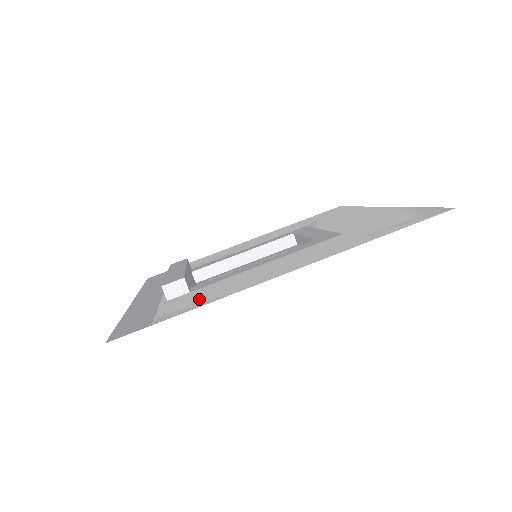
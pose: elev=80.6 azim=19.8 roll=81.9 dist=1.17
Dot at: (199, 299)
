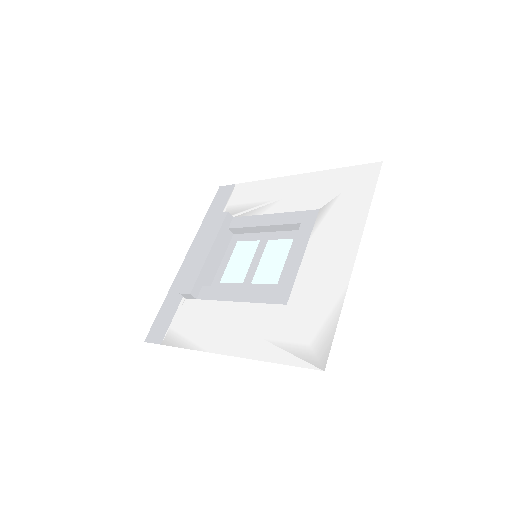
Dot at: (187, 329)
